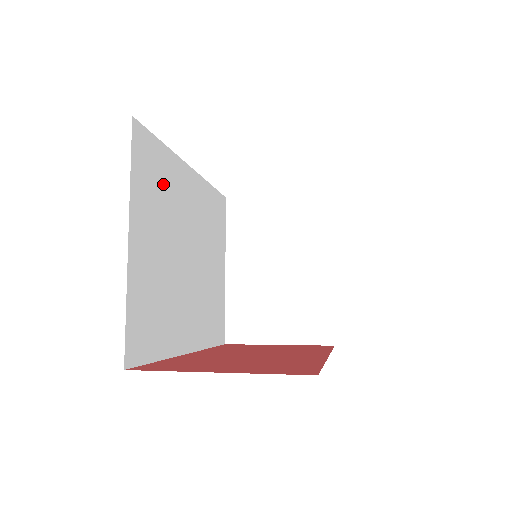
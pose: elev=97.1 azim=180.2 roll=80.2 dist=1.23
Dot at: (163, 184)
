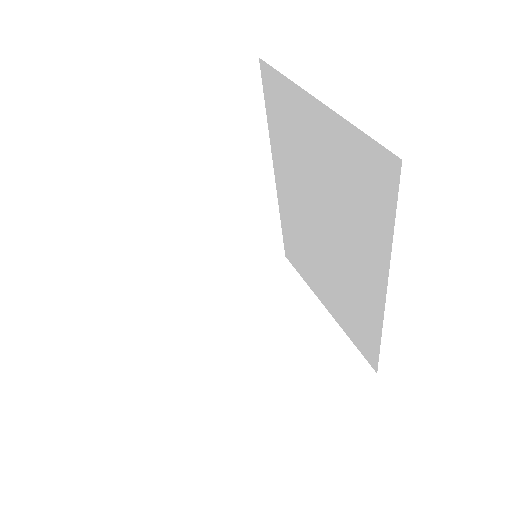
Dot at: occluded
